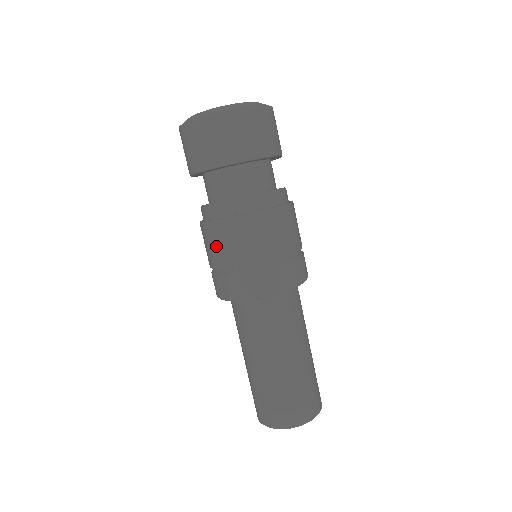
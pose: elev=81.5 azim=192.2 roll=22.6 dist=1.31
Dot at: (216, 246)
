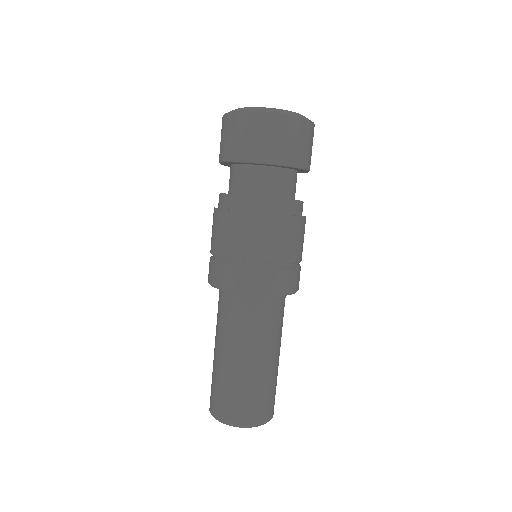
Dot at: (252, 238)
